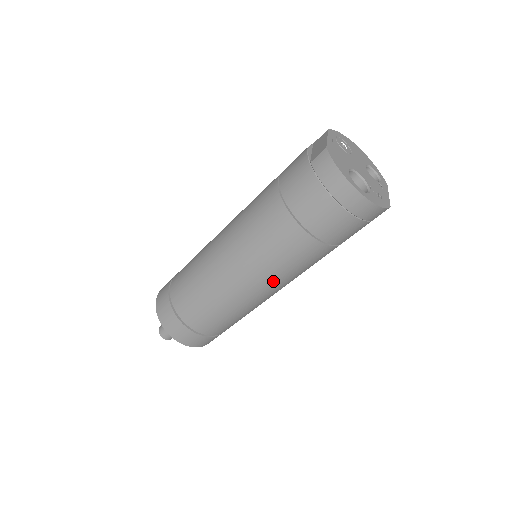
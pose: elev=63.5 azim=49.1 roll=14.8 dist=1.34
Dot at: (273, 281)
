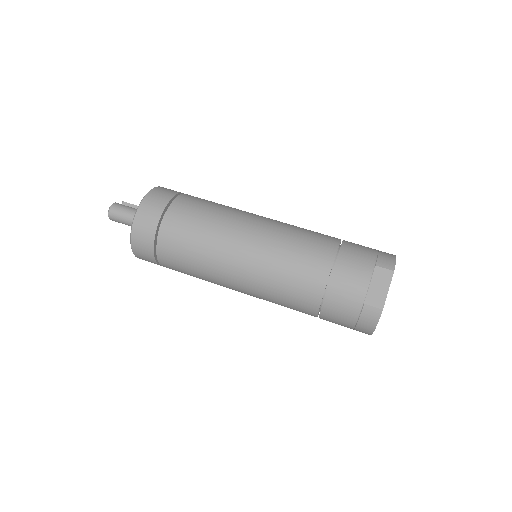
Dot at: occluded
